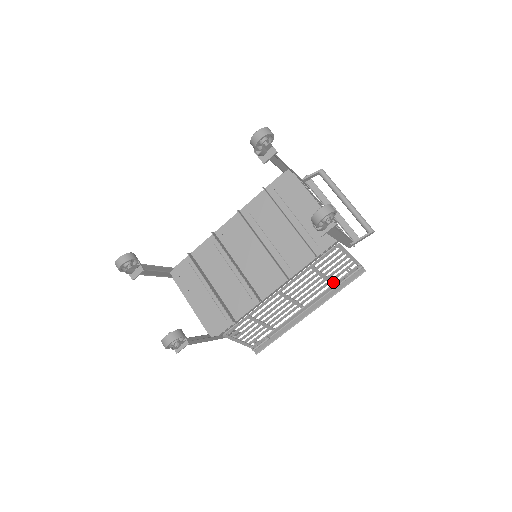
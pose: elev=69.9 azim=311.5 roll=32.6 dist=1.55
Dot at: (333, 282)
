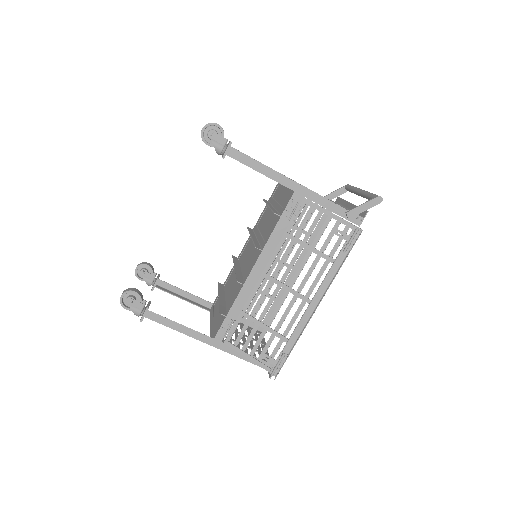
Dot at: (333, 259)
